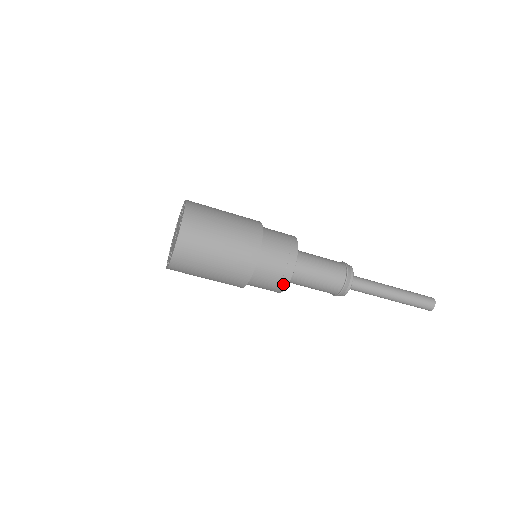
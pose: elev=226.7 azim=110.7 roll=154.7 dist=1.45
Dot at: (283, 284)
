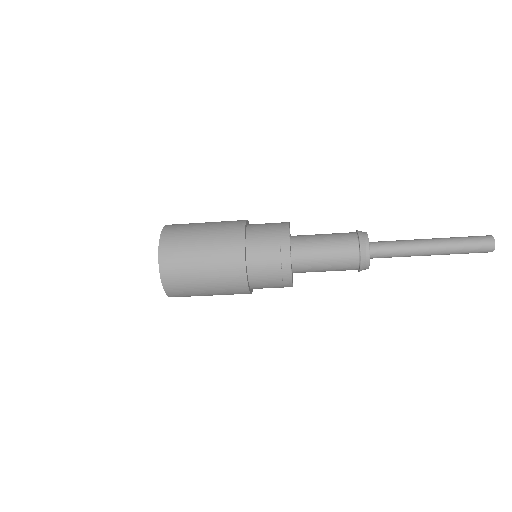
Dot at: occluded
